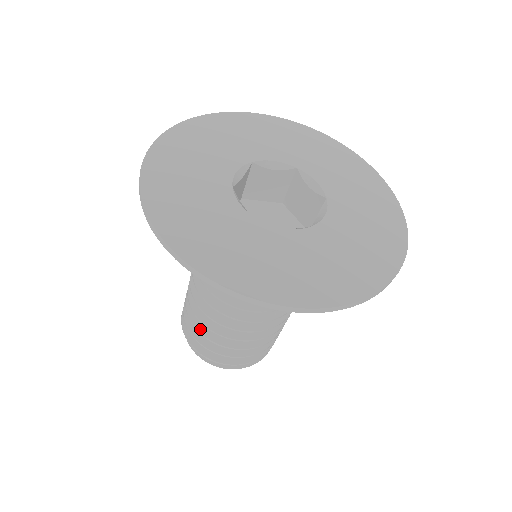
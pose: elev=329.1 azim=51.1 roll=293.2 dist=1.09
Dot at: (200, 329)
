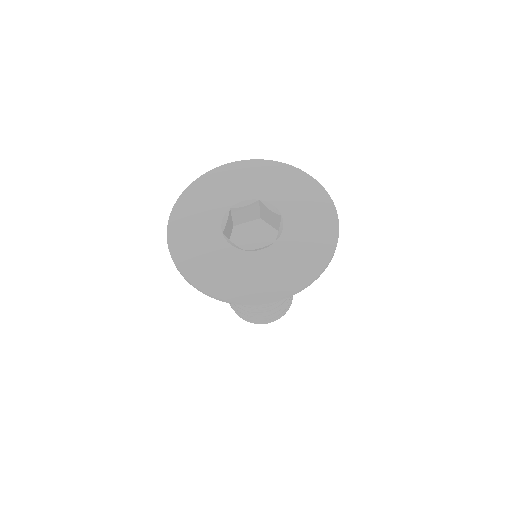
Dot at: occluded
